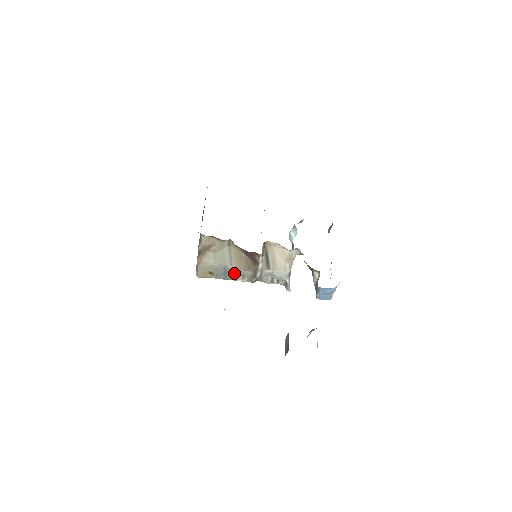
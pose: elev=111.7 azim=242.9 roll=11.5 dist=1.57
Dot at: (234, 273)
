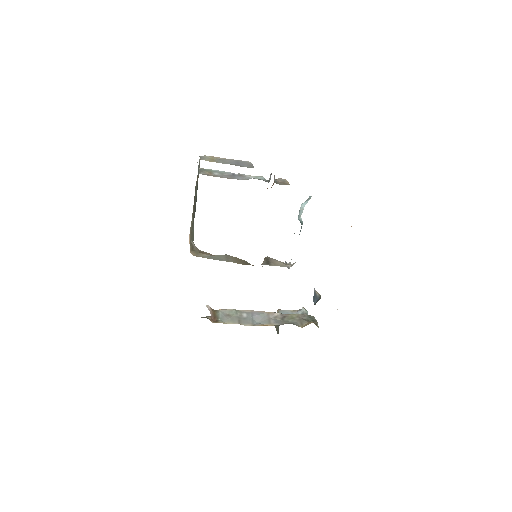
Dot at: occluded
